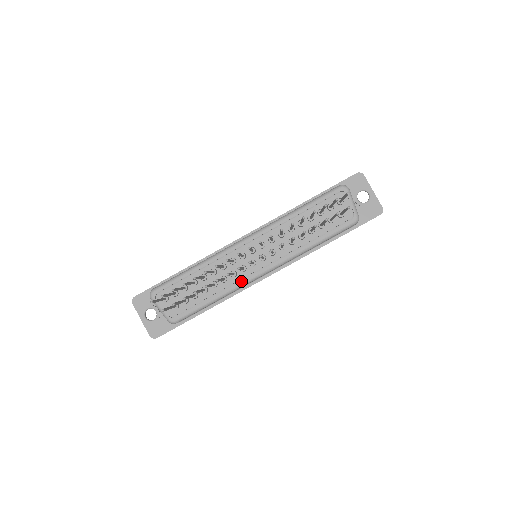
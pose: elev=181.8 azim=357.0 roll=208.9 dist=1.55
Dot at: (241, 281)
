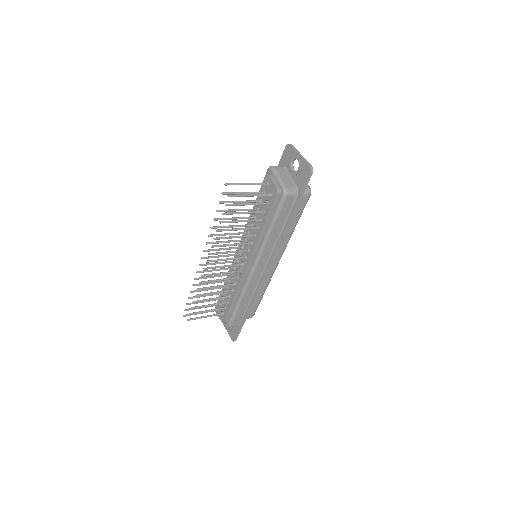
Dot at: (244, 281)
